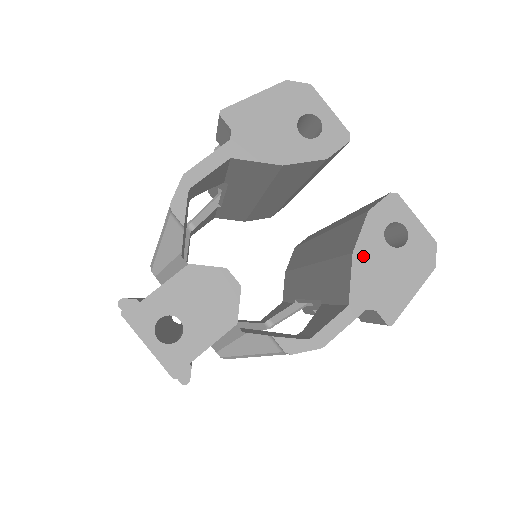
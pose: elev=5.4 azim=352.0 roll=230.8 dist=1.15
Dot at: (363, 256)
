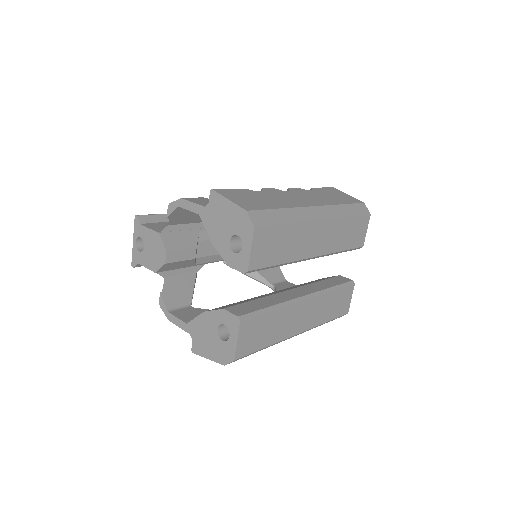
Dot at: (206, 319)
